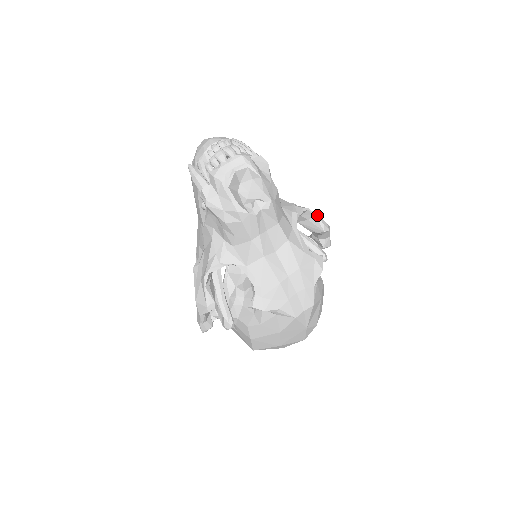
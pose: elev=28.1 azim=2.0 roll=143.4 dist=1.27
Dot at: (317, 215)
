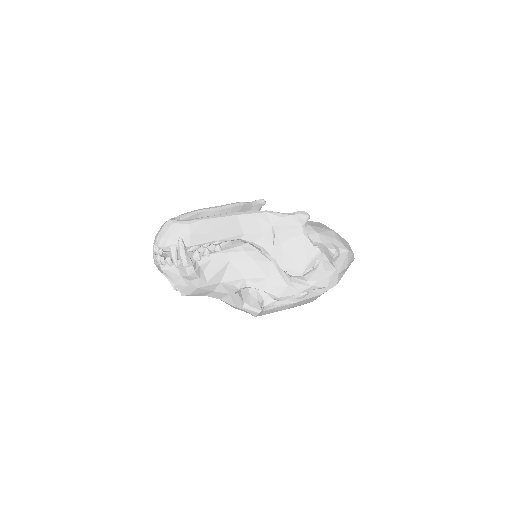
Dot at: (267, 292)
